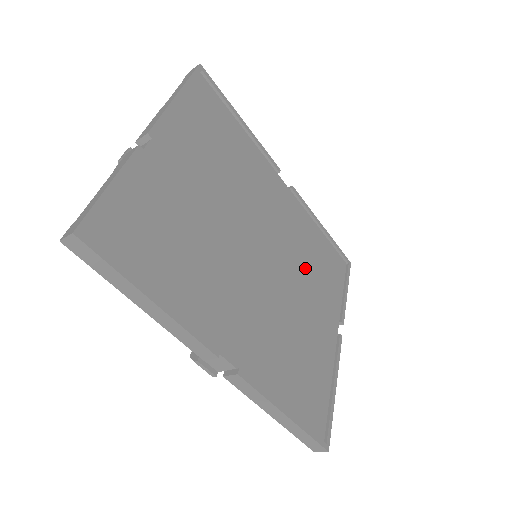
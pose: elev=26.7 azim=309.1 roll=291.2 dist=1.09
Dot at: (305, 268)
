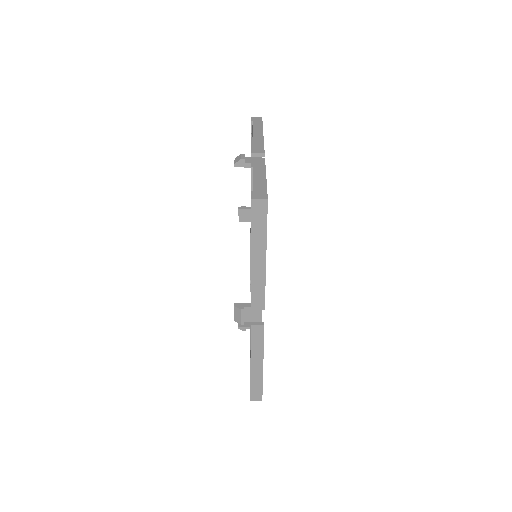
Dot at: occluded
